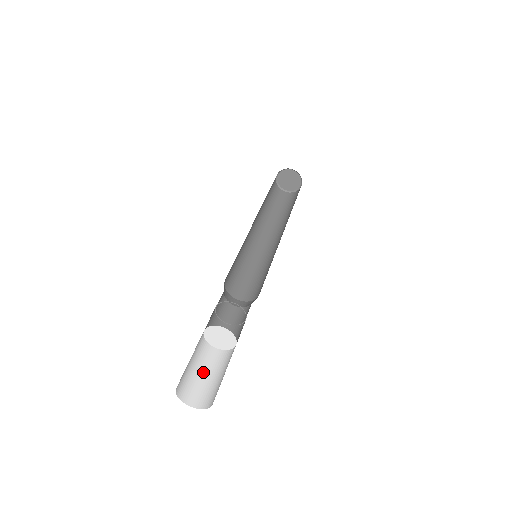
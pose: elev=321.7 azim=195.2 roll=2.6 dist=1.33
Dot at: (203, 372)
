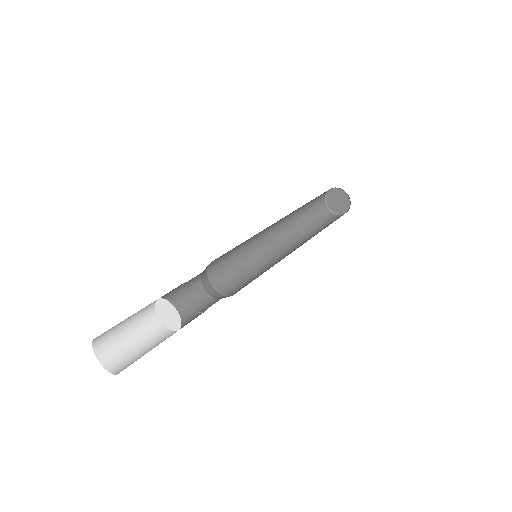
Dot at: (140, 345)
